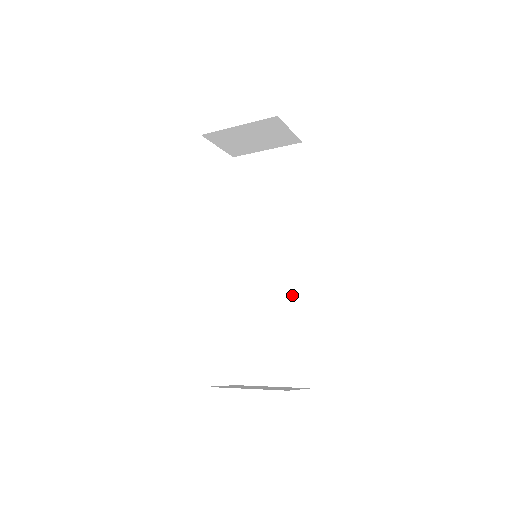
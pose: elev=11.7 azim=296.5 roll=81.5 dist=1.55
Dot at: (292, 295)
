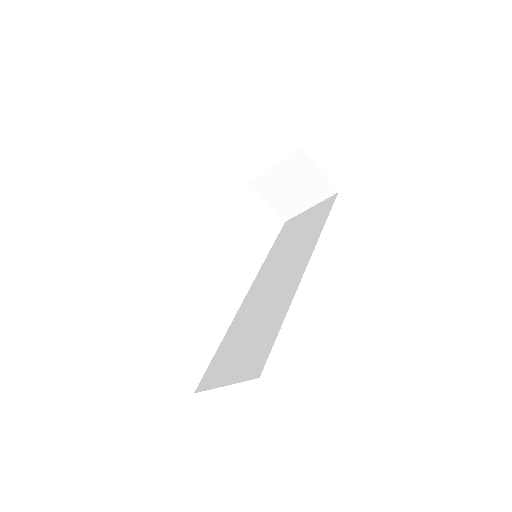
Dot at: (282, 297)
